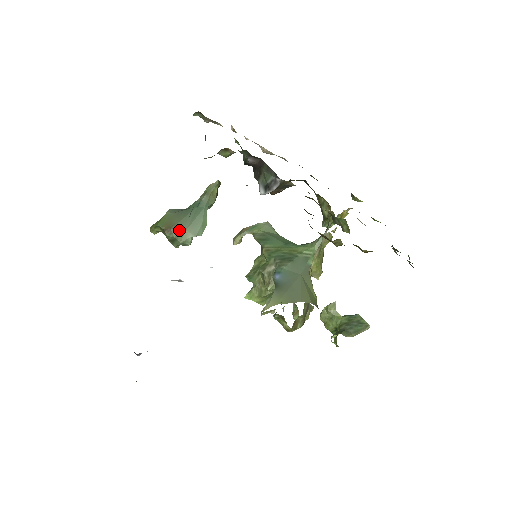
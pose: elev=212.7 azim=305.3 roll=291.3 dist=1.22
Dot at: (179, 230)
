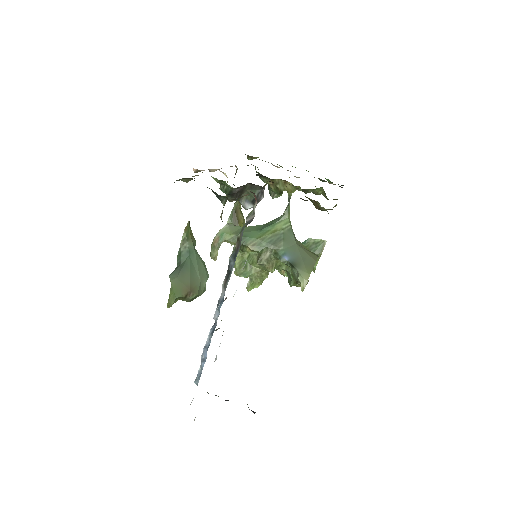
Dot at: (196, 286)
